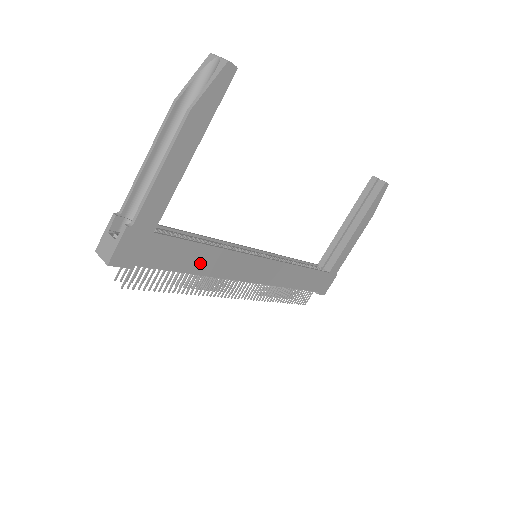
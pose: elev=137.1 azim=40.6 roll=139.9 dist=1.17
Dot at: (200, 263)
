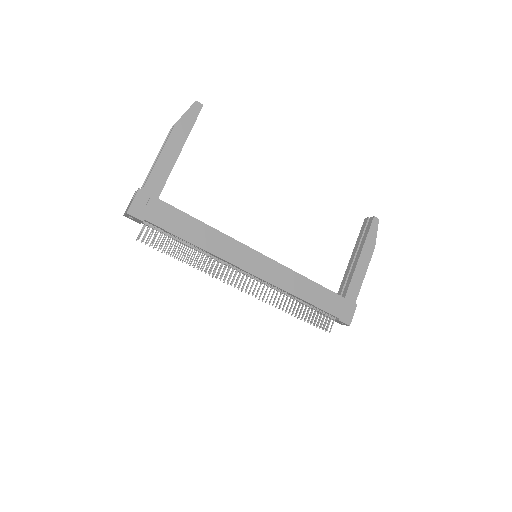
Dot at: (199, 237)
